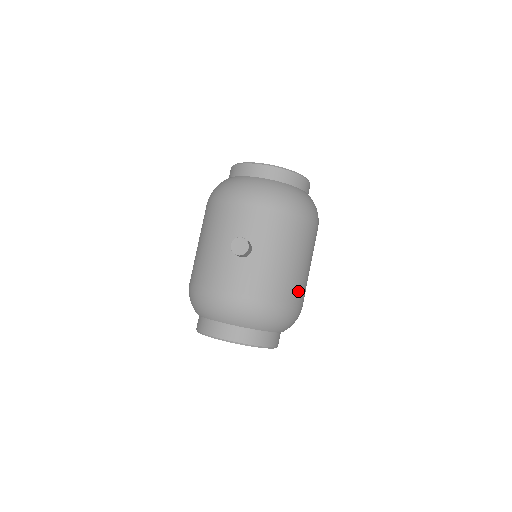
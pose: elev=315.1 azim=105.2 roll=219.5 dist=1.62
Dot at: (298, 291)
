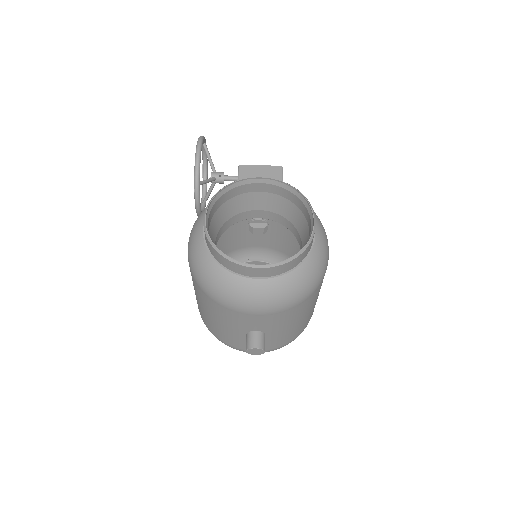
Dot at: occluded
